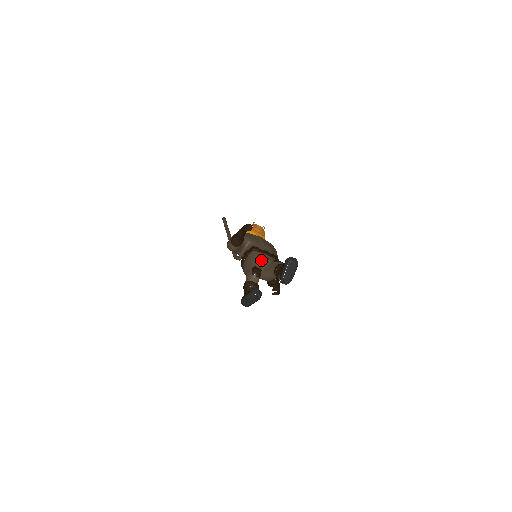
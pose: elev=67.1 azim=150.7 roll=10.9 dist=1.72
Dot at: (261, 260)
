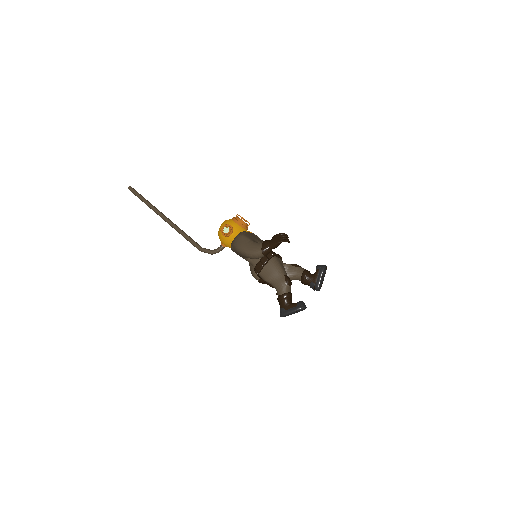
Dot at: (283, 266)
